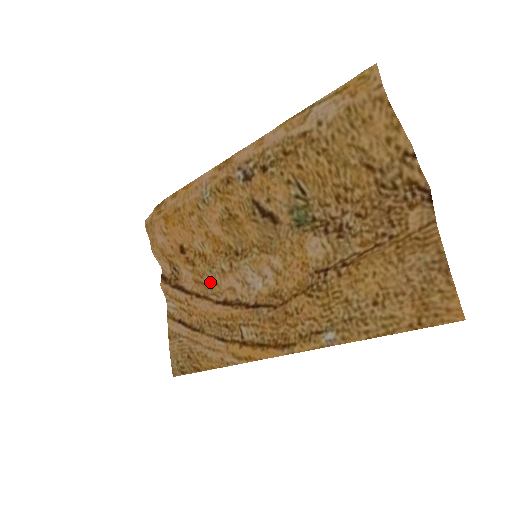
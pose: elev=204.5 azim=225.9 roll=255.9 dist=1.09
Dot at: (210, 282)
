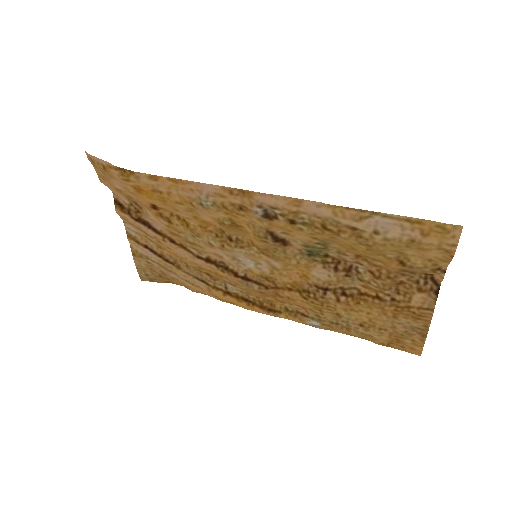
Dot at: (190, 240)
